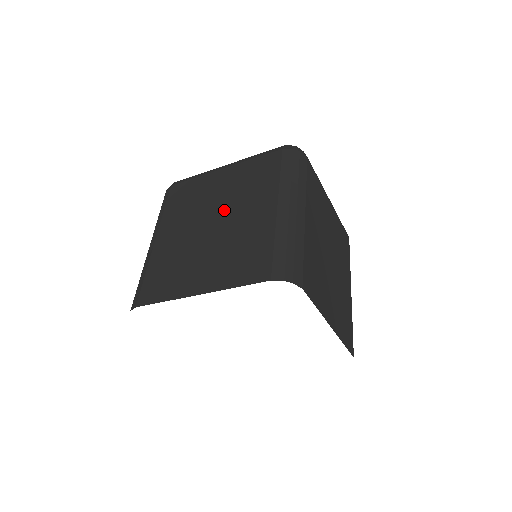
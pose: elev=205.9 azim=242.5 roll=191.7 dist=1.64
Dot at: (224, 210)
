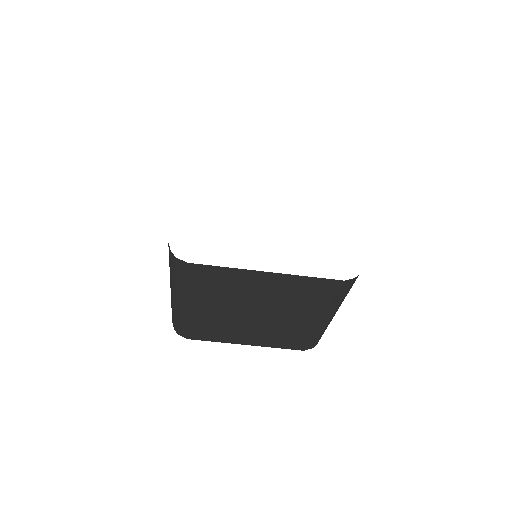
Dot at: occluded
